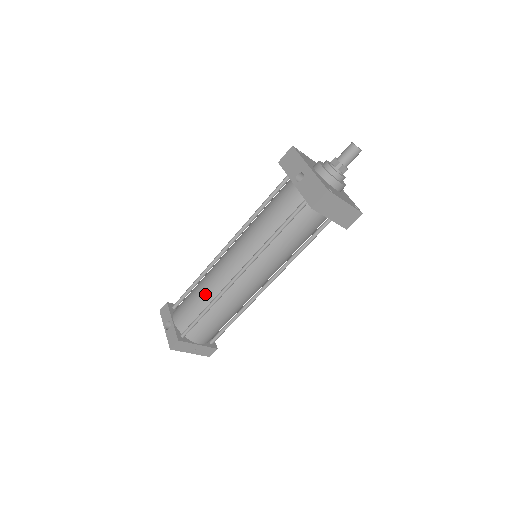
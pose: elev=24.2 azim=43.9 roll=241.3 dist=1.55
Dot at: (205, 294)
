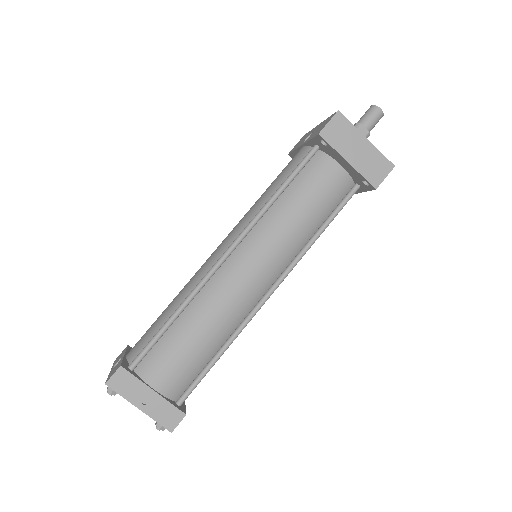
Dot at: (177, 300)
